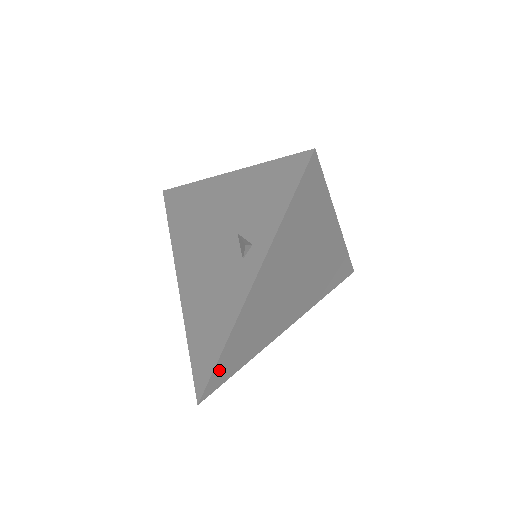
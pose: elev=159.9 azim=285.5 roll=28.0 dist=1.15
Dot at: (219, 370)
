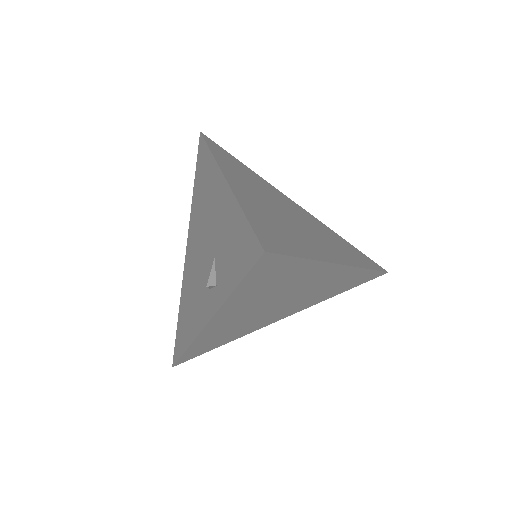
Dot at: (190, 353)
